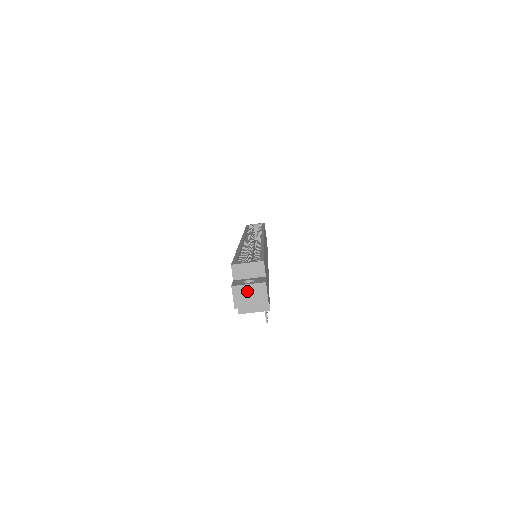
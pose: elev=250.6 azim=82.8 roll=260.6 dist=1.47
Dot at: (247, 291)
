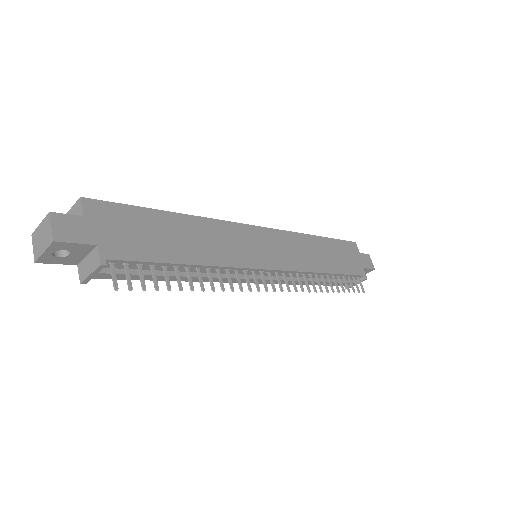
Dot at: (40, 233)
